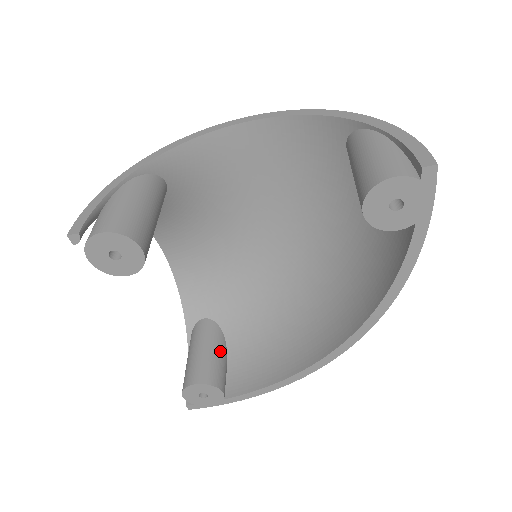
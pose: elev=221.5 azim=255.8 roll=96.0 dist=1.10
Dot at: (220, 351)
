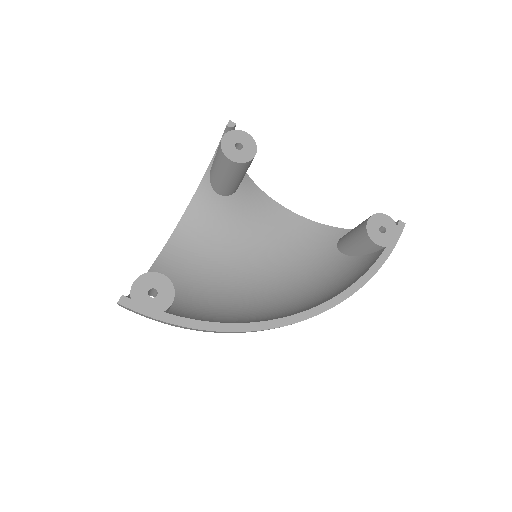
Dot at: occluded
